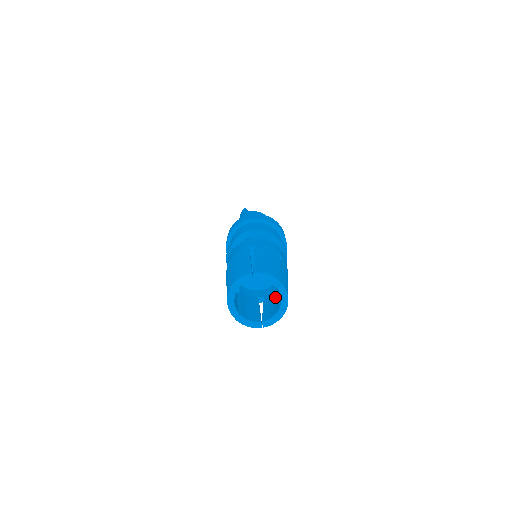
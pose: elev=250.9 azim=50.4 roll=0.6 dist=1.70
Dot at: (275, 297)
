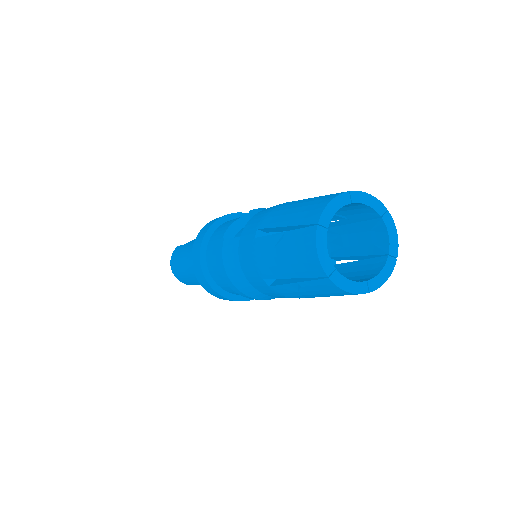
Dot at: (342, 270)
